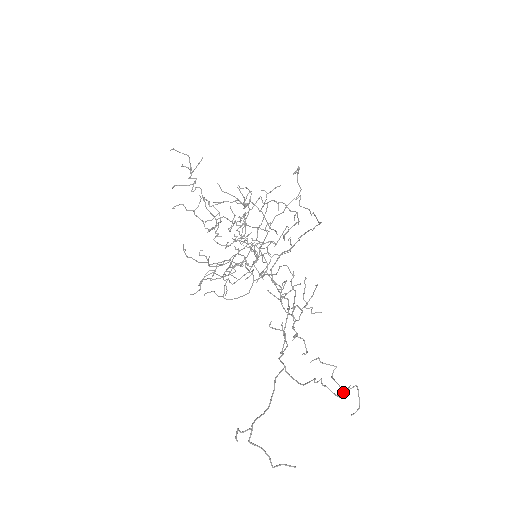
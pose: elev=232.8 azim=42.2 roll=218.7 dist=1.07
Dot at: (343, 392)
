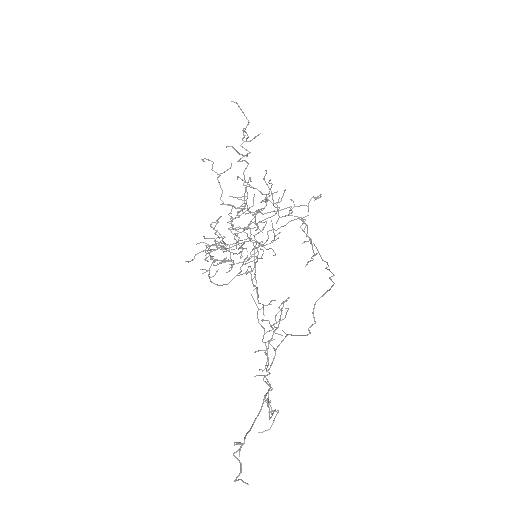
Dot at: (272, 415)
